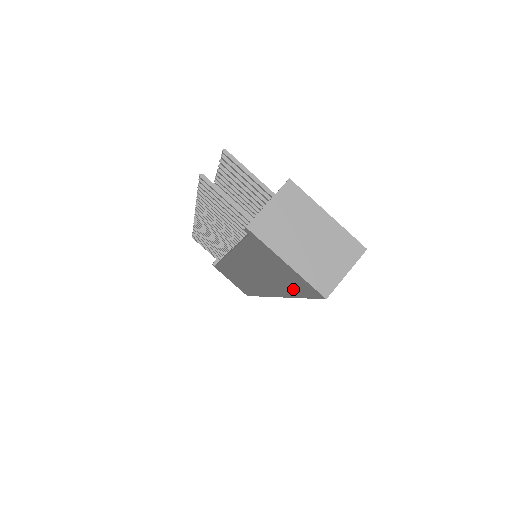
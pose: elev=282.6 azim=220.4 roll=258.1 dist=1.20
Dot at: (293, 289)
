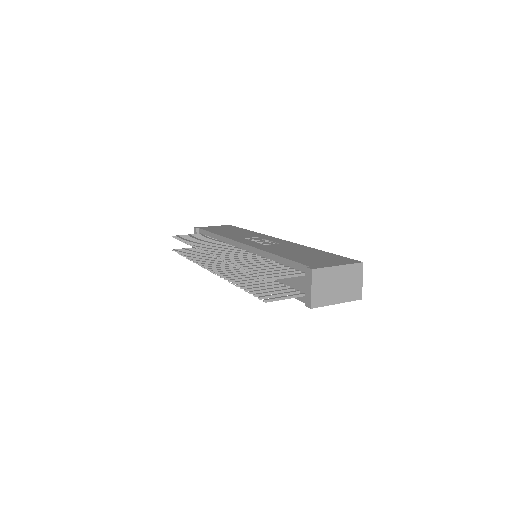
Dot at: occluded
